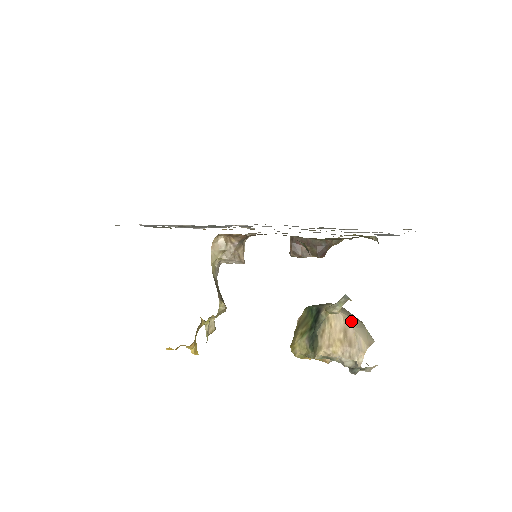
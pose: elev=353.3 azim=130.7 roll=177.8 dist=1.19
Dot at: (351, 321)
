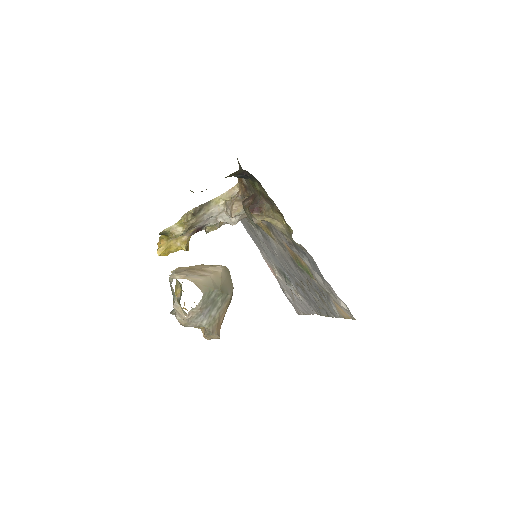
Dot at: (216, 277)
